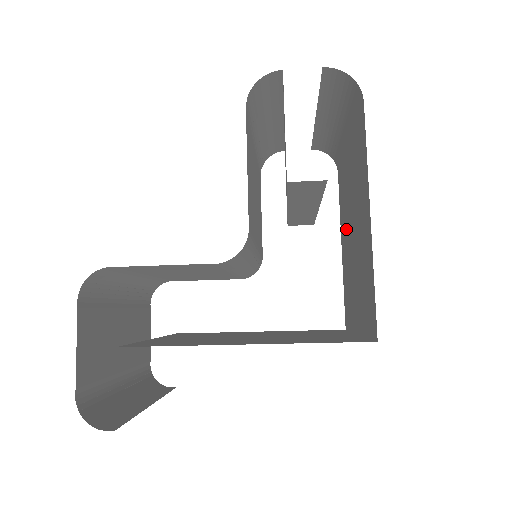
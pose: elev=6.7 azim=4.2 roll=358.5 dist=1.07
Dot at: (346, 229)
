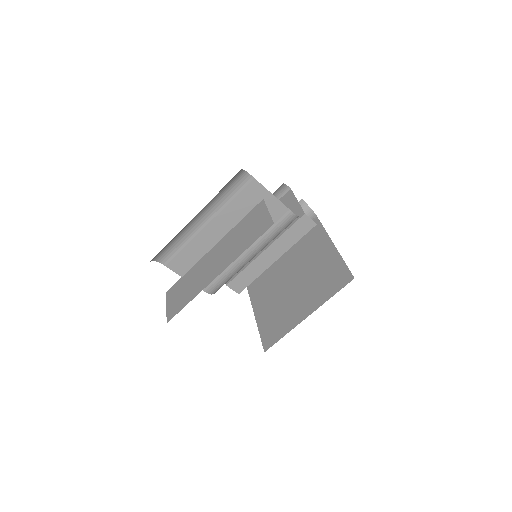
Dot at: (272, 290)
